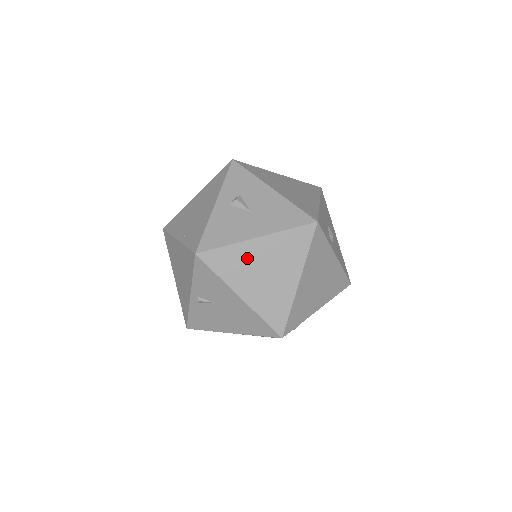
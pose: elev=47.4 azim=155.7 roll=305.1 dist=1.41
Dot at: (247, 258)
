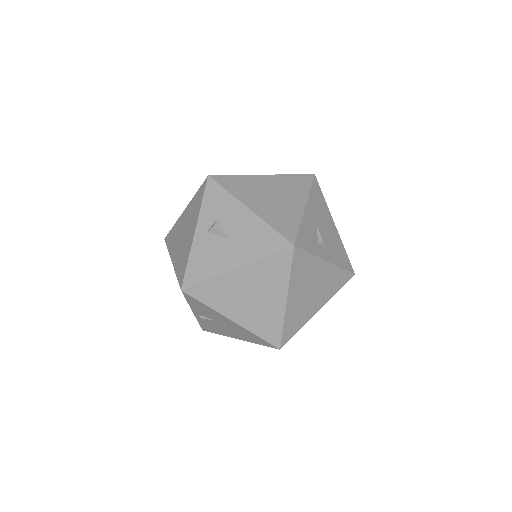
Dot at: (230, 288)
